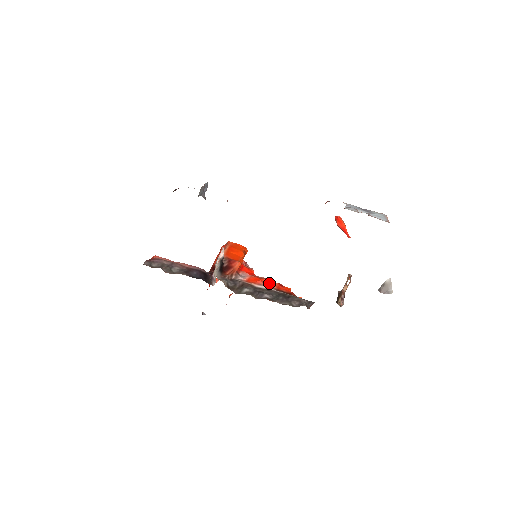
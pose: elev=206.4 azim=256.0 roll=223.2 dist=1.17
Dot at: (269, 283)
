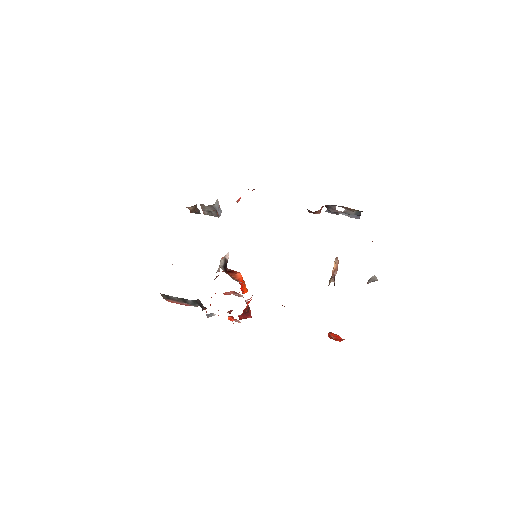
Dot at: occluded
